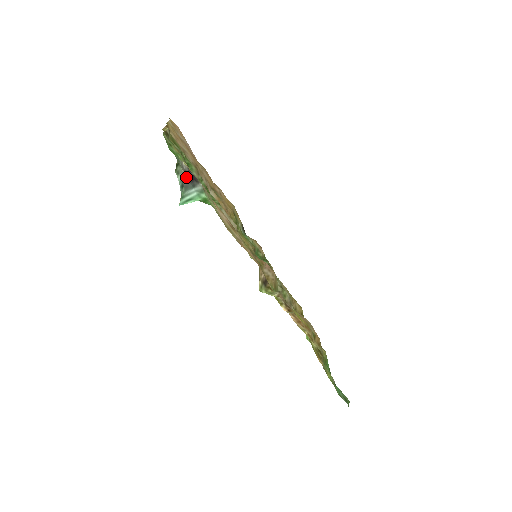
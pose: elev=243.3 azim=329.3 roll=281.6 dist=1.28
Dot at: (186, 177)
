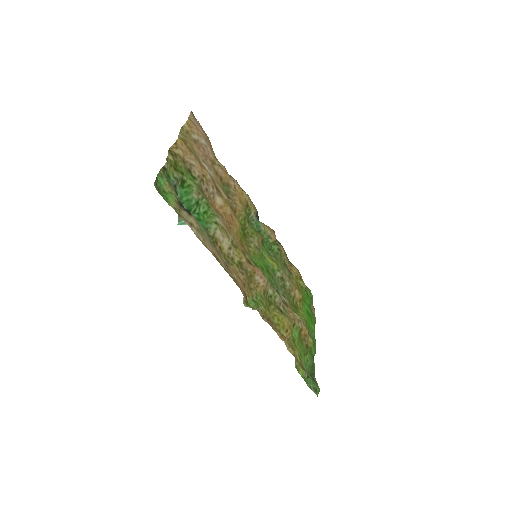
Dot at: occluded
